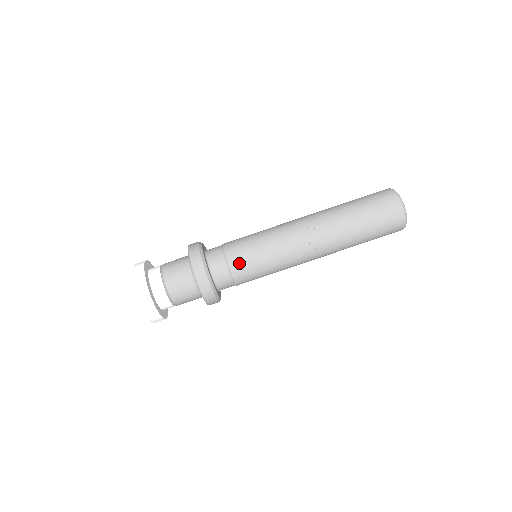
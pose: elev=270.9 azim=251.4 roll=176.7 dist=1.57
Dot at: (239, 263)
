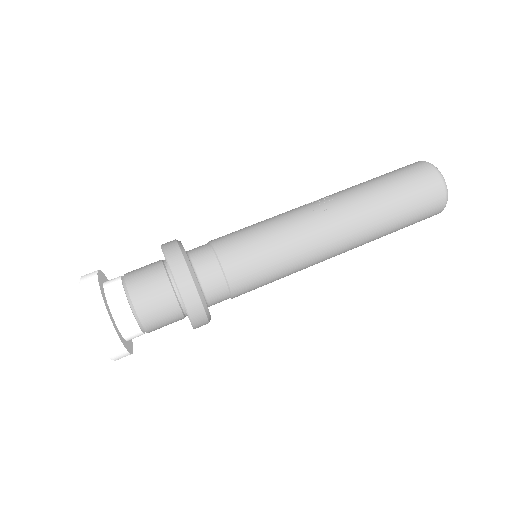
Dot at: (226, 239)
